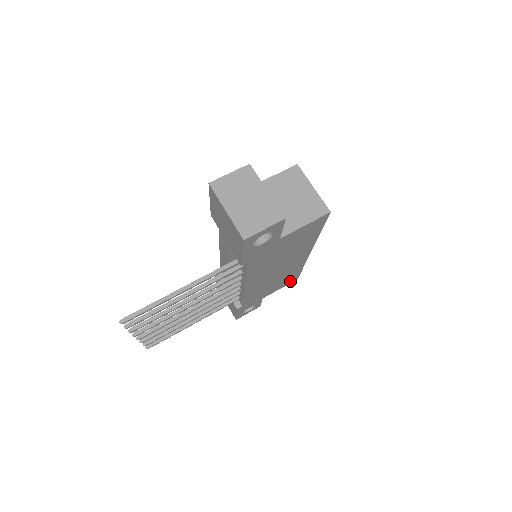
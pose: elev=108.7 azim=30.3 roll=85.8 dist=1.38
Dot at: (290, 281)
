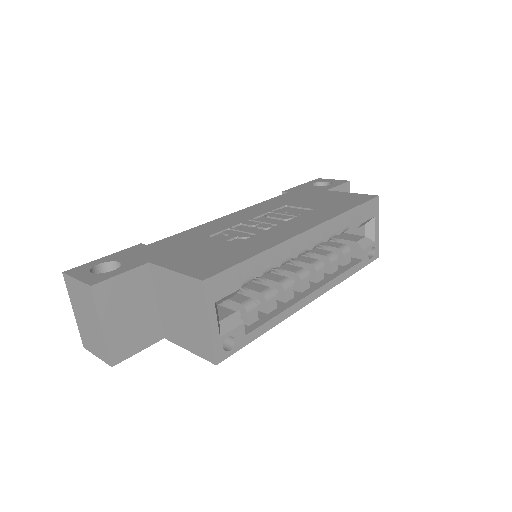
Dot at: occluded
